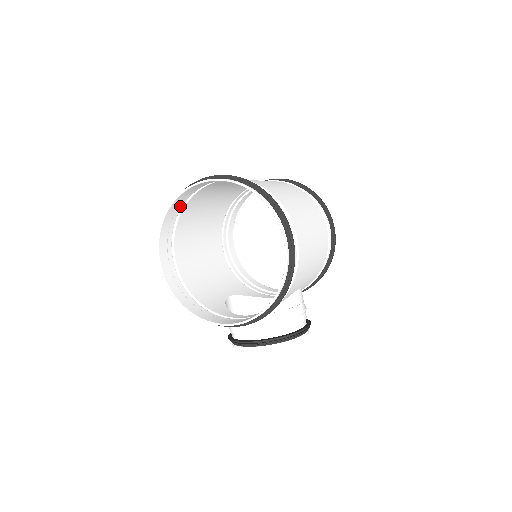
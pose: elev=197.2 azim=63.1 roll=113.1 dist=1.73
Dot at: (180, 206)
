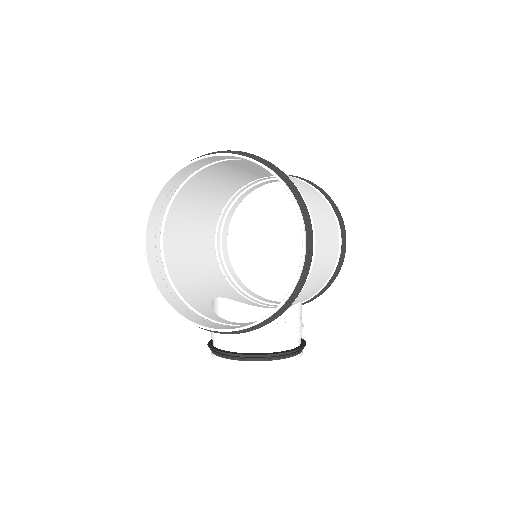
Dot at: (180, 181)
